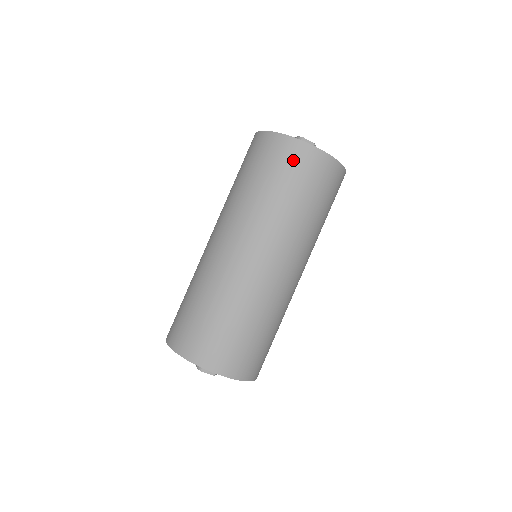
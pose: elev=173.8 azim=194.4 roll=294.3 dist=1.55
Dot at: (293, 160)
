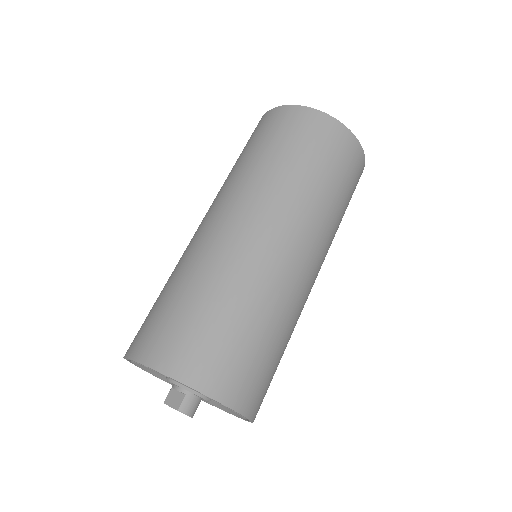
Dot at: (260, 127)
